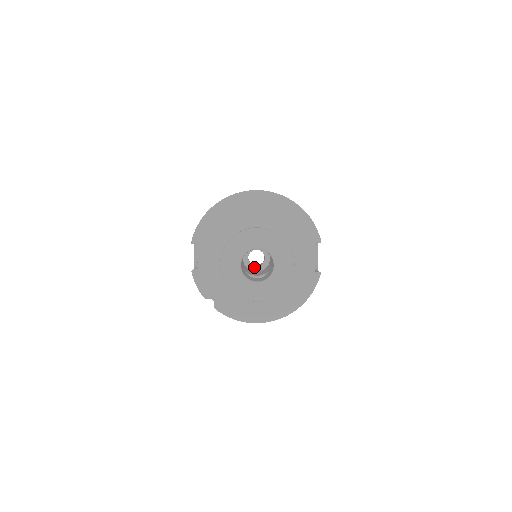
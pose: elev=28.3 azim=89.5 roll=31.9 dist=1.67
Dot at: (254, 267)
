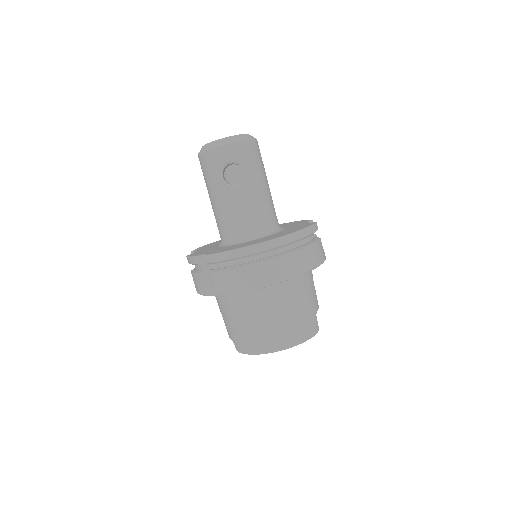
Dot at: occluded
